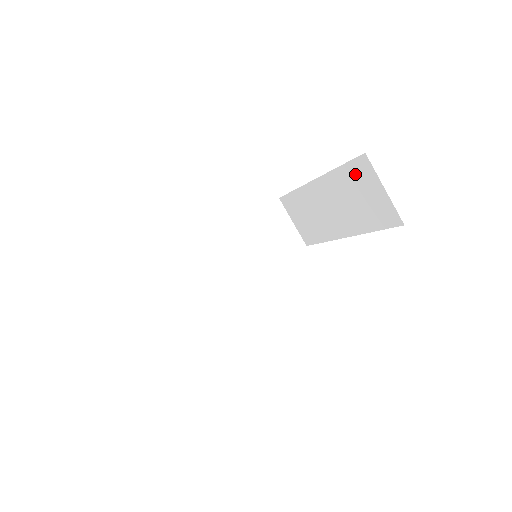
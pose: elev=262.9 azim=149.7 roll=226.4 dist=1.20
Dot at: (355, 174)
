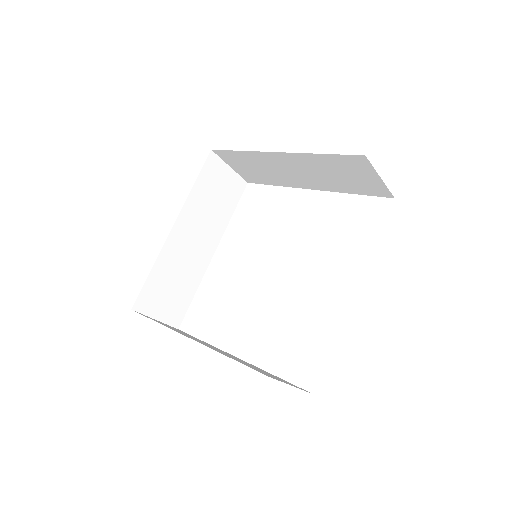
Dot at: (344, 163)
